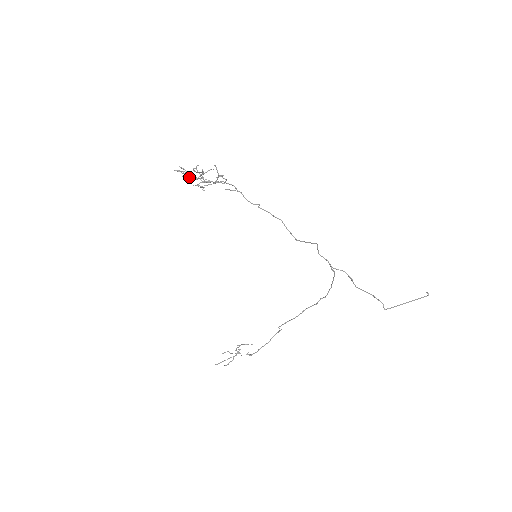
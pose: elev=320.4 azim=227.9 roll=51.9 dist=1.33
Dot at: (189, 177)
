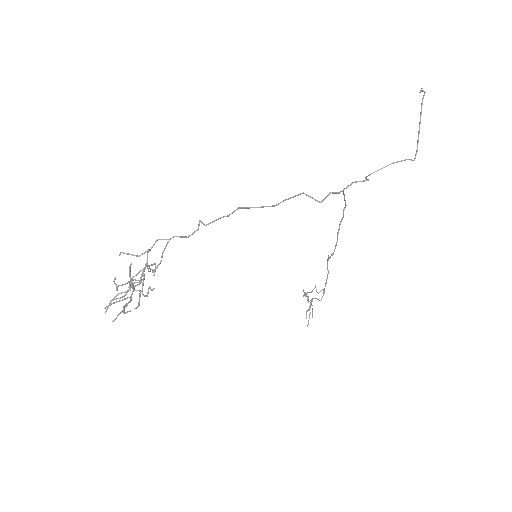
Dot at: (128, 303)
